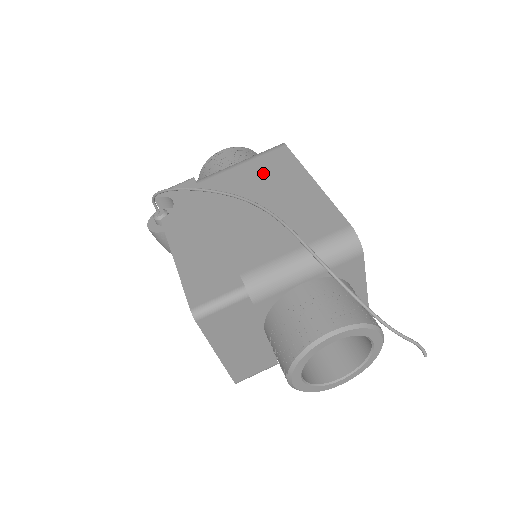
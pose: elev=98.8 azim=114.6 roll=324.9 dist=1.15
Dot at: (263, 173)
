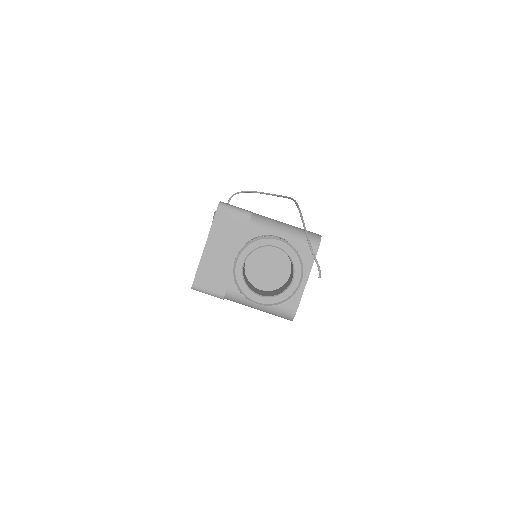
Dot at: occluded
